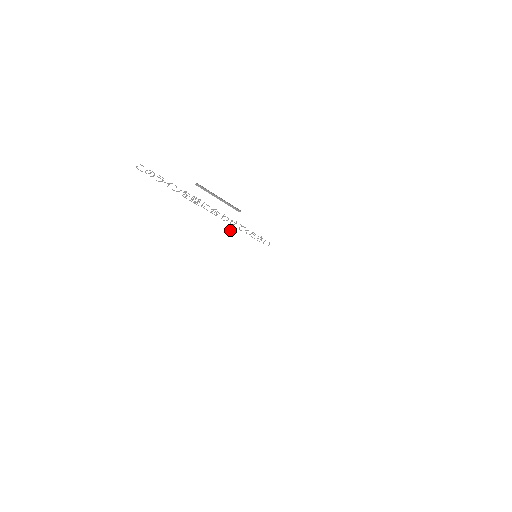
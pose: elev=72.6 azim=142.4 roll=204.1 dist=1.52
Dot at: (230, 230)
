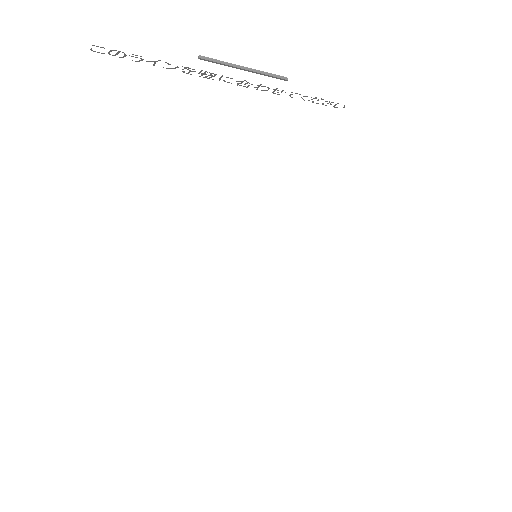
Dot at: (218, 216)
